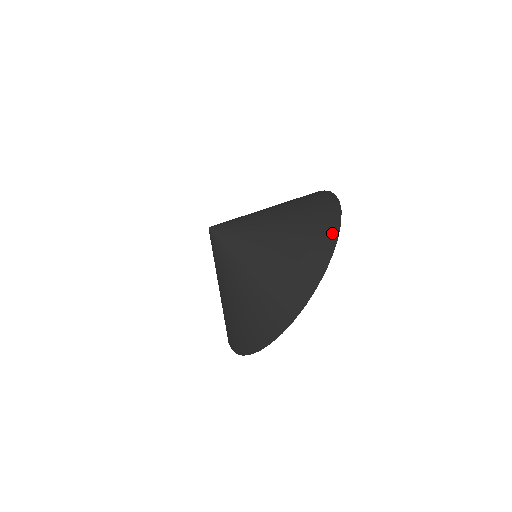
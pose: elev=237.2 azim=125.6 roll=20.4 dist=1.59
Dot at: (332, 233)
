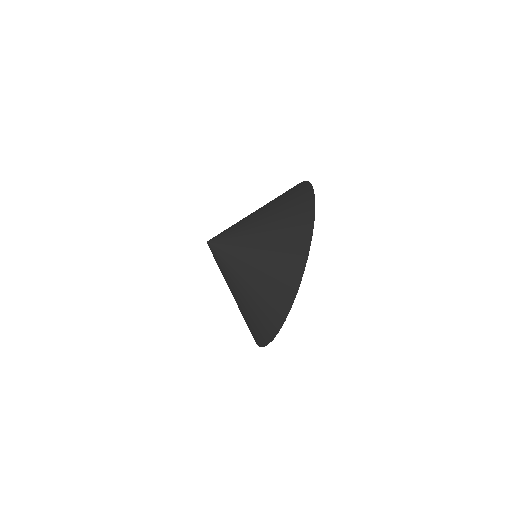
Dot at: (288, 299)
